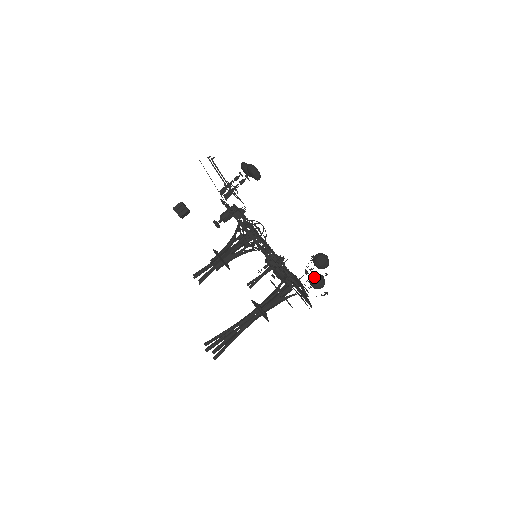
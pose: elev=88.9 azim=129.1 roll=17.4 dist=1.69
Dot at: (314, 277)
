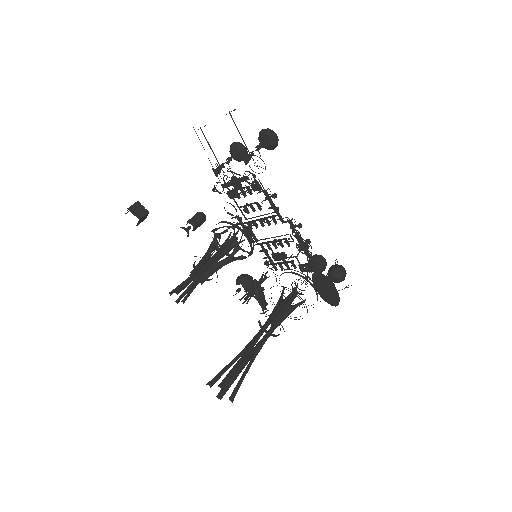
Dot at: (336, 266)
